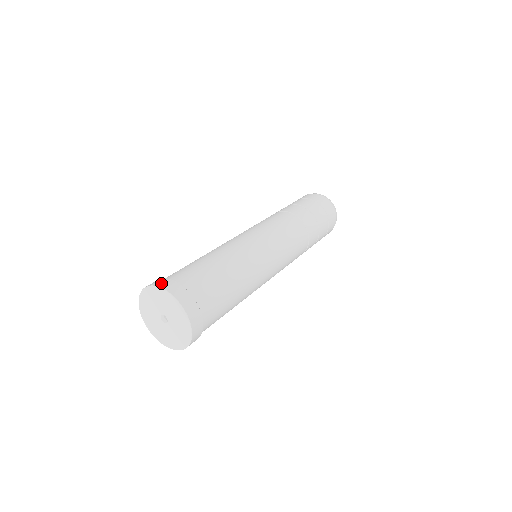
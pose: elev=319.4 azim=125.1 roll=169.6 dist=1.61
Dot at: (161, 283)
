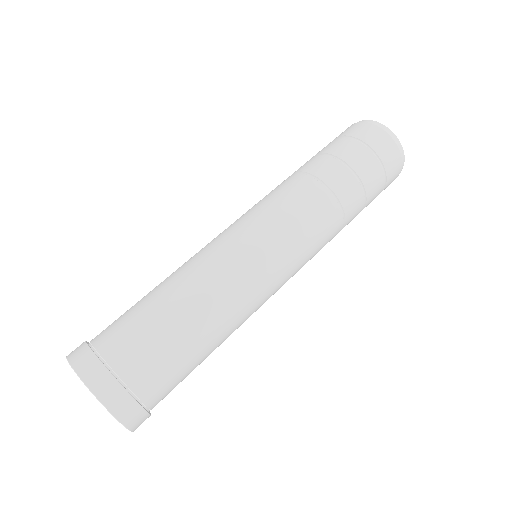
Dot at: (76, 357)
